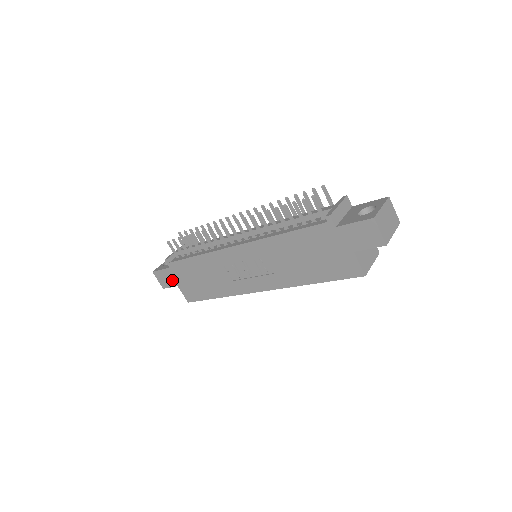
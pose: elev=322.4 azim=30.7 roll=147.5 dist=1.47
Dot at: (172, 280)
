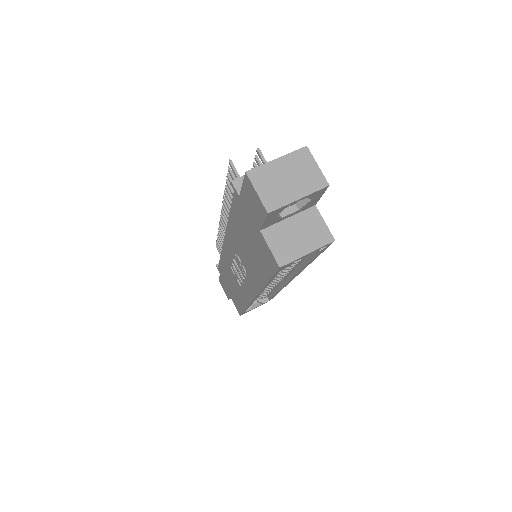
Dot at: (226, 289)
